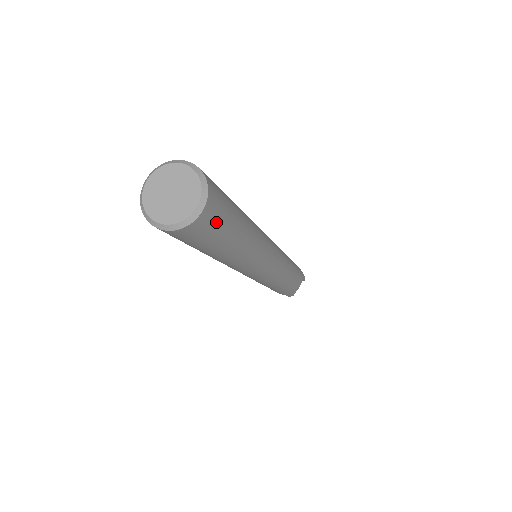
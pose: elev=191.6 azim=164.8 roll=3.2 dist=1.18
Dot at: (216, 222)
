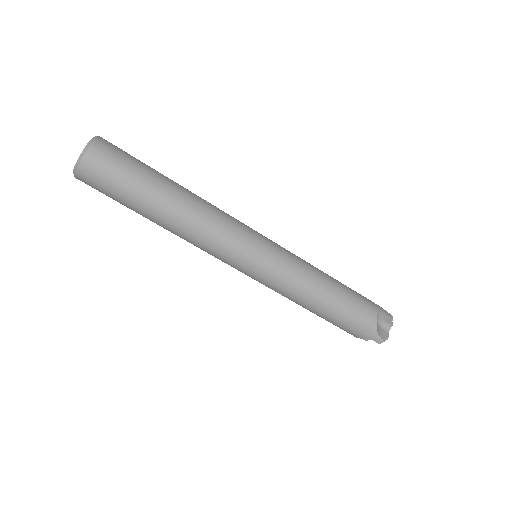
Dot at: (113, 163)
